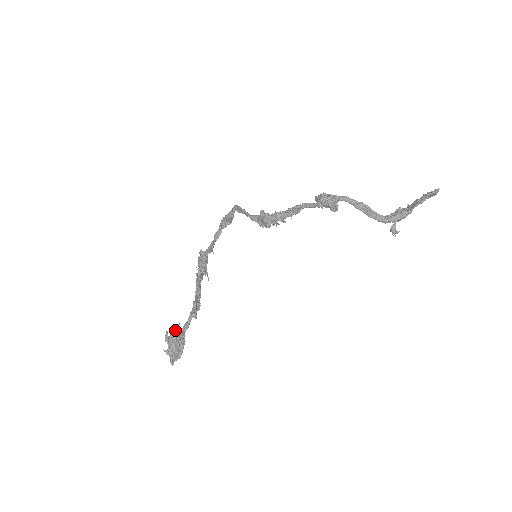
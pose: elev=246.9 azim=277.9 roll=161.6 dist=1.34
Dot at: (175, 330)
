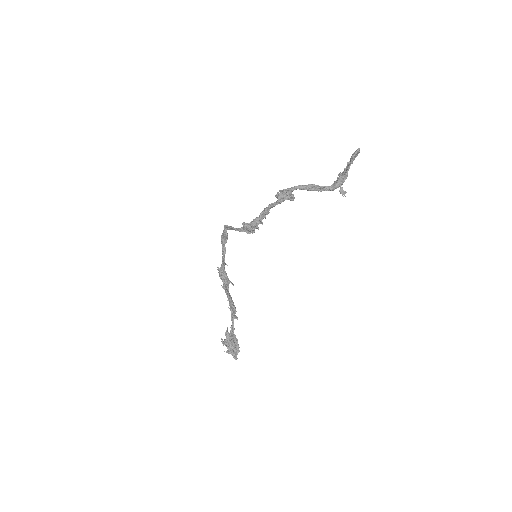
Dot at: (226, 335)
